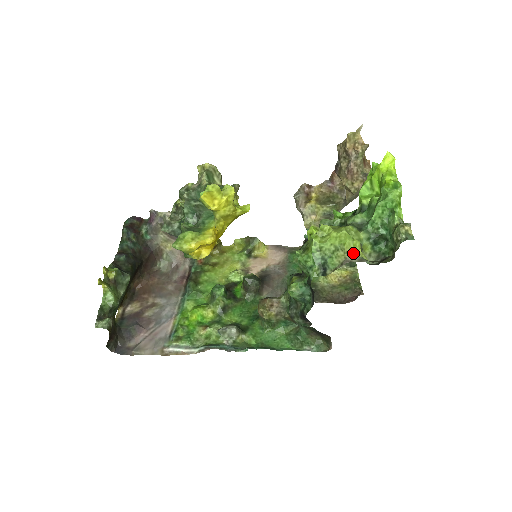
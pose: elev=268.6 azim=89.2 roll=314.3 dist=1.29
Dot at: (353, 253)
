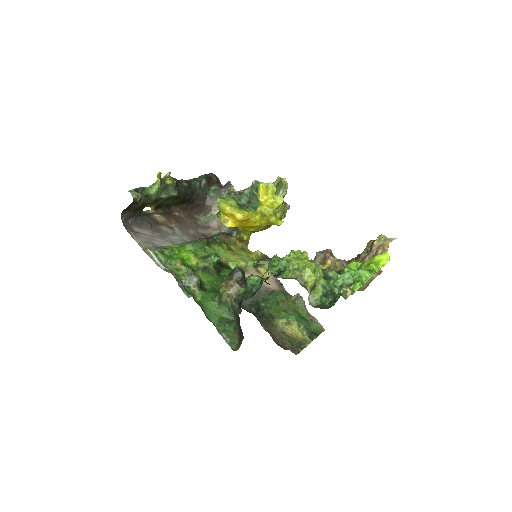
Dot at: (304, 279)
